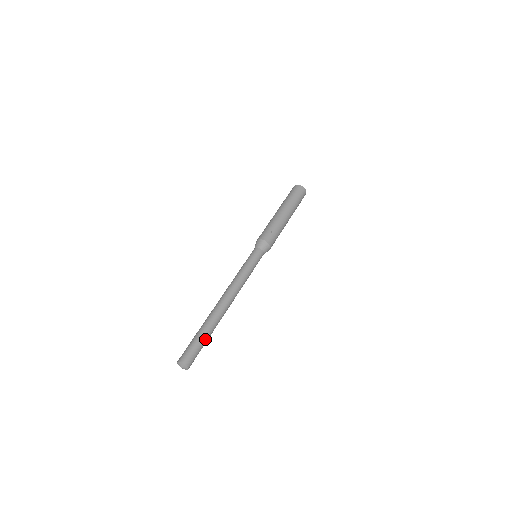
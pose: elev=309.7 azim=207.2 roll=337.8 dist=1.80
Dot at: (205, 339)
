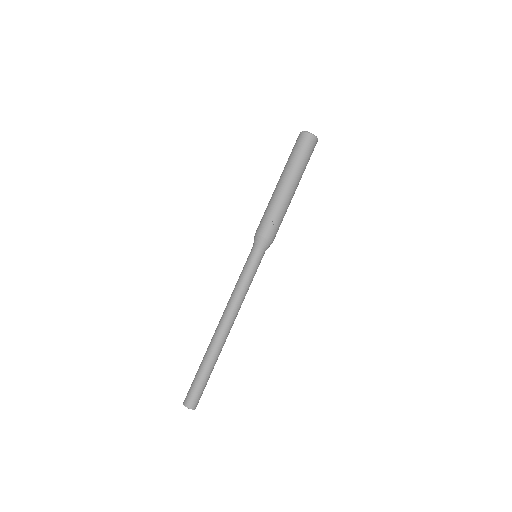
Dot at: (208, 376)
